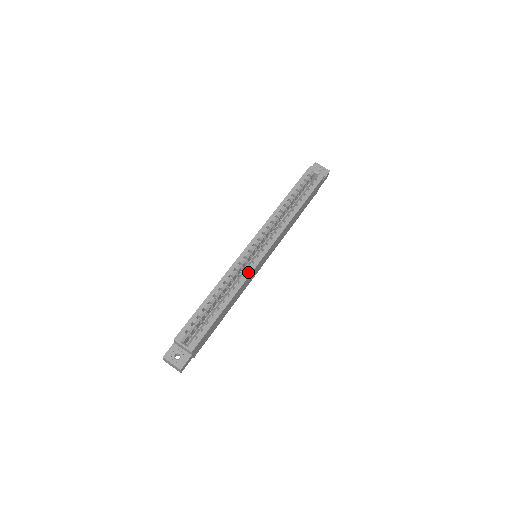
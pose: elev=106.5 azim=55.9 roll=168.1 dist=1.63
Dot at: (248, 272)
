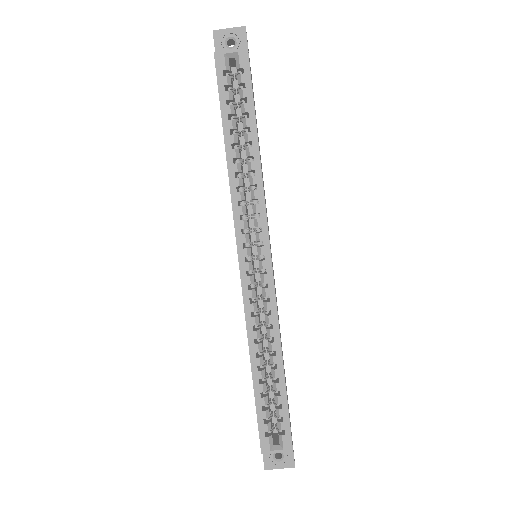
Dot at: (271, 304)
